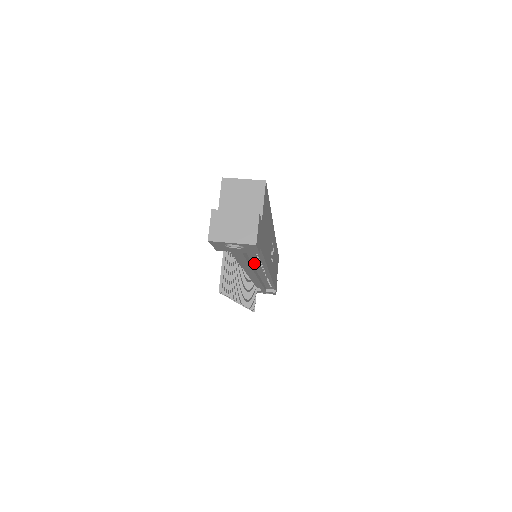
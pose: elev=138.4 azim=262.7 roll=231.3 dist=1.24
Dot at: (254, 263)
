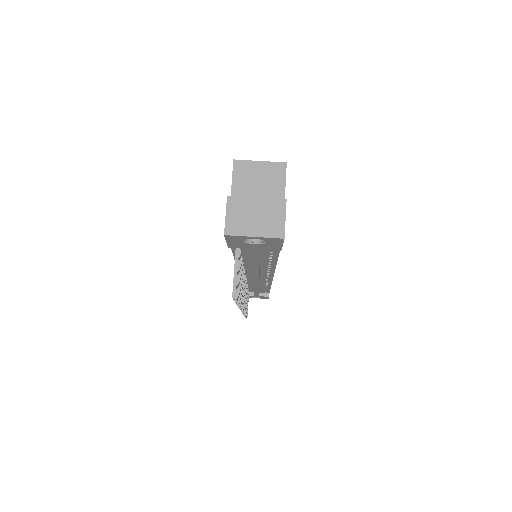
Dot at: (262, 263)
